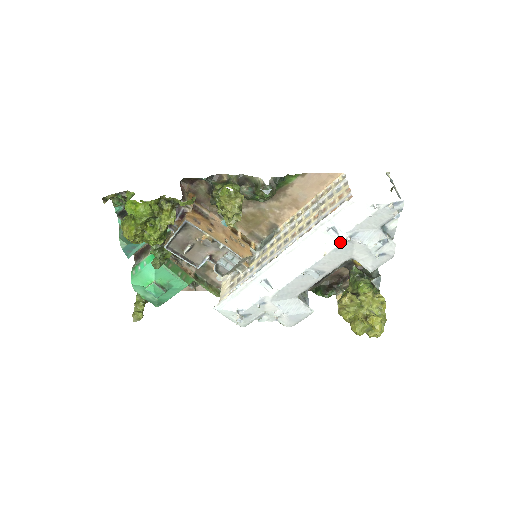
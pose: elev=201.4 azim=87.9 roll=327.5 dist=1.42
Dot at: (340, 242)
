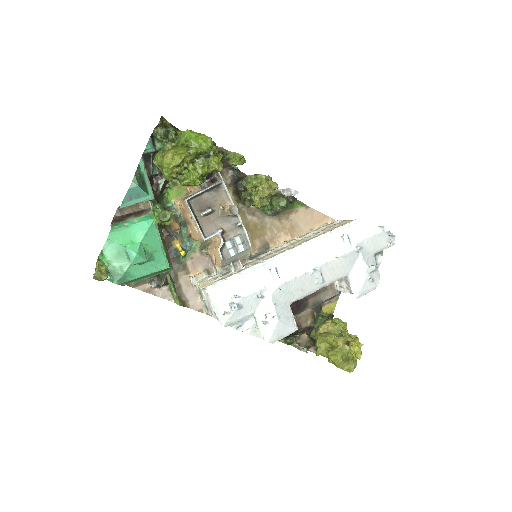
Dot at: (350, 250)
